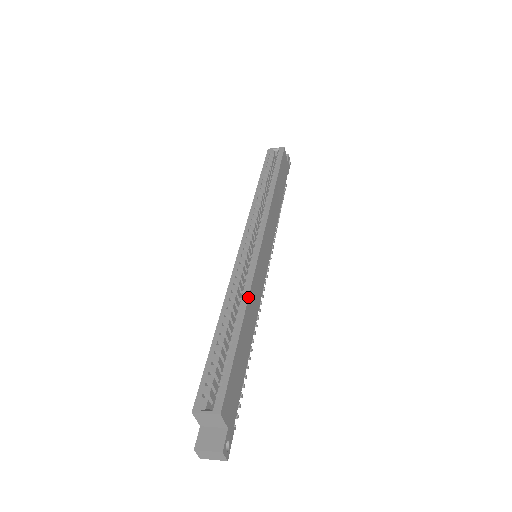
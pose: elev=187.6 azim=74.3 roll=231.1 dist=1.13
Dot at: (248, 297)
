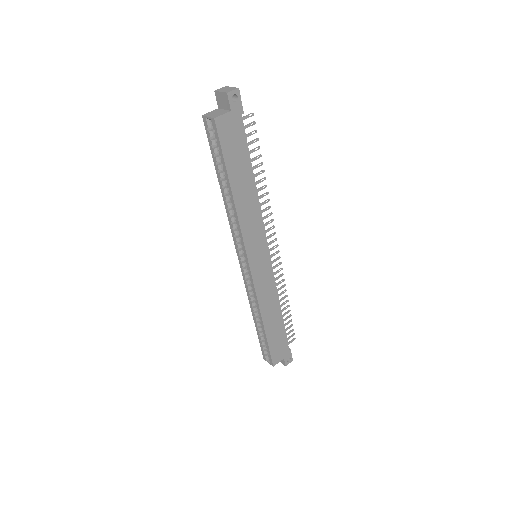
Dot at: (260, 311)
